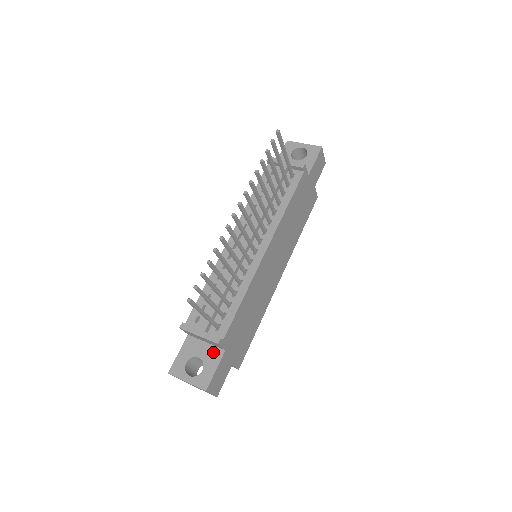
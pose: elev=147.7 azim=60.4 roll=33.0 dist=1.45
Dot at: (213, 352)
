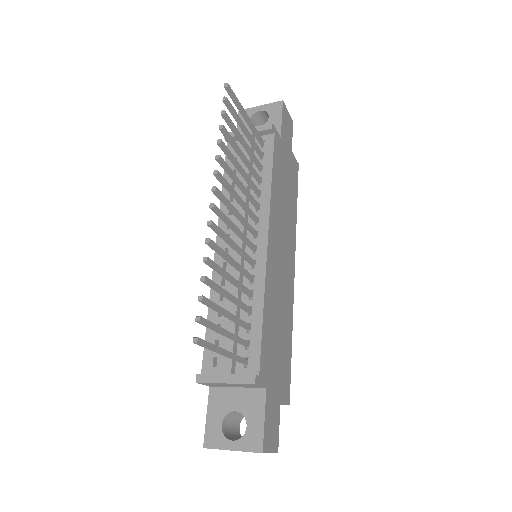
Dot at: (251, 397)
